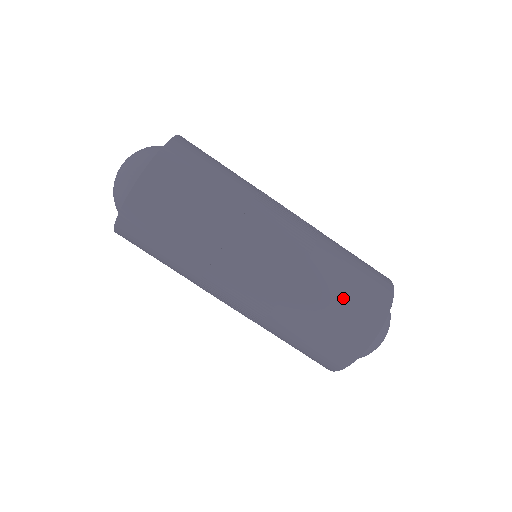
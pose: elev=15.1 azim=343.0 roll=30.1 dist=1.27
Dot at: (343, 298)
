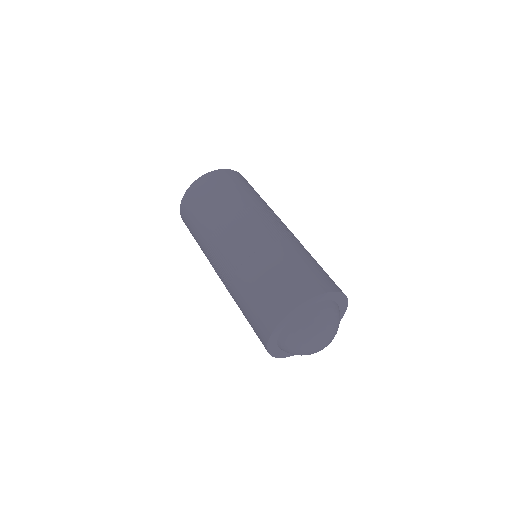
Dot at: (258, 293)
